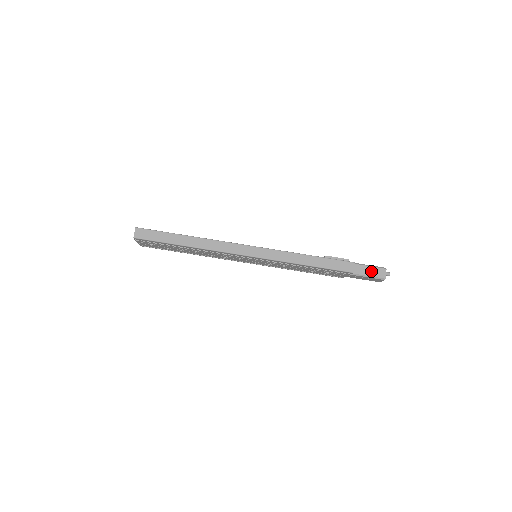
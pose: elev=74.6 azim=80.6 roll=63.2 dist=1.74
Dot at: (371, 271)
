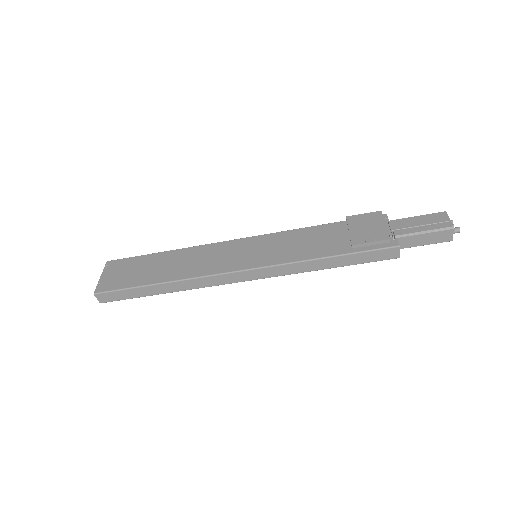
Dot at: (428, 239)
